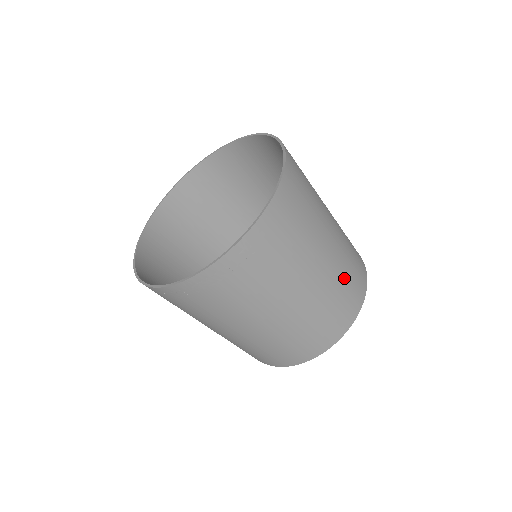
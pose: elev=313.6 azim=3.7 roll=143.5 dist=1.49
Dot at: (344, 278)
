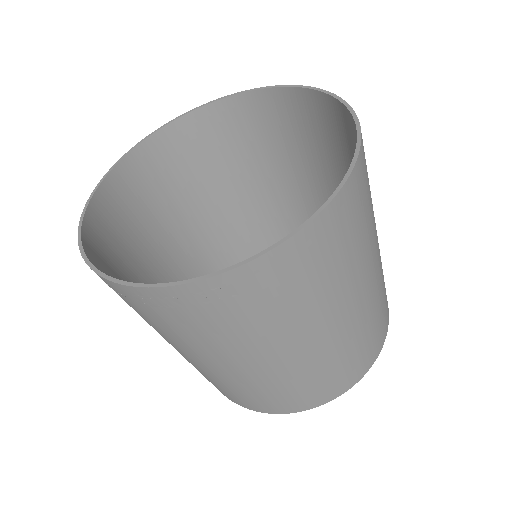
Dot at: (351, 349)
